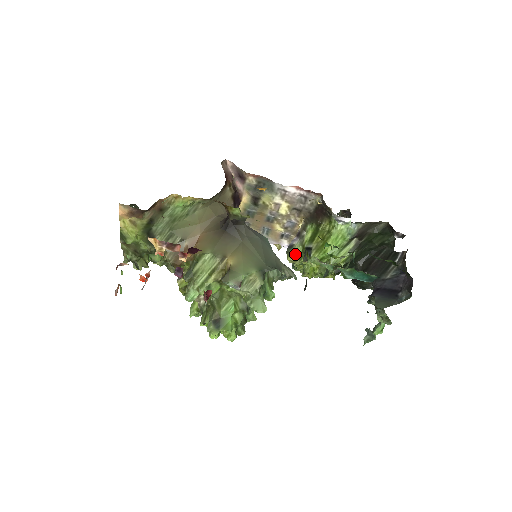
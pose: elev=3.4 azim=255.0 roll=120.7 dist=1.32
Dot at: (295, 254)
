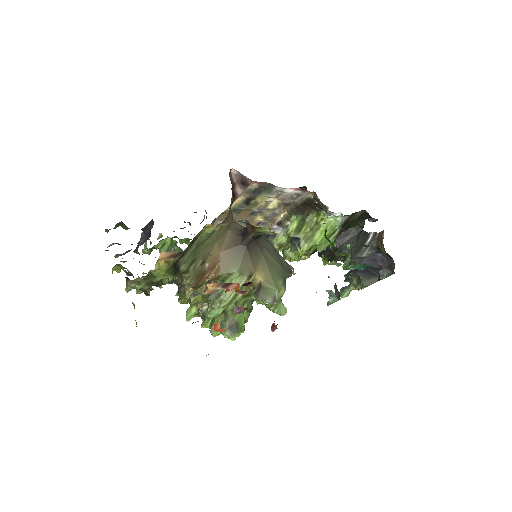
Dot at: (280, 243)
